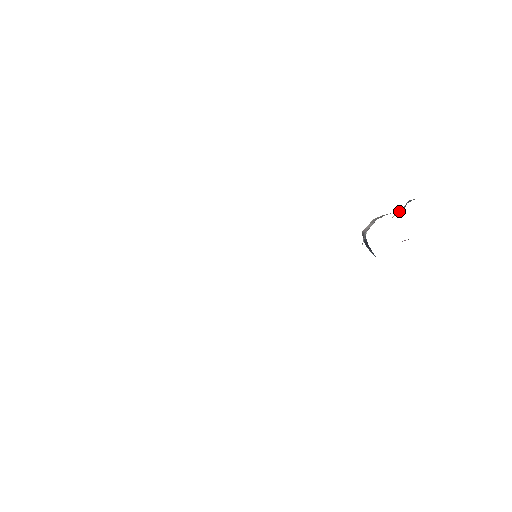
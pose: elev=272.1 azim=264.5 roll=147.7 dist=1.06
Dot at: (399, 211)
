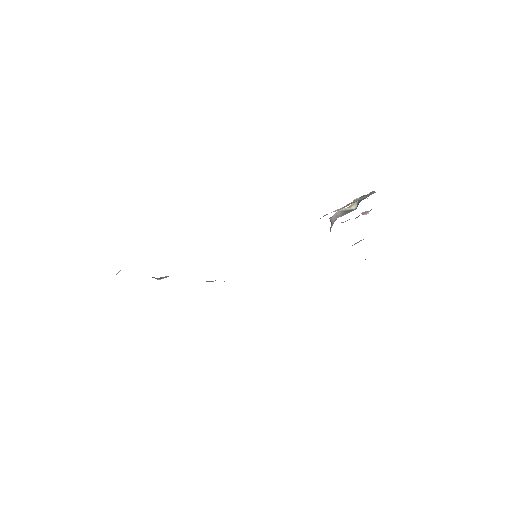
Dot at: (355, 202)
